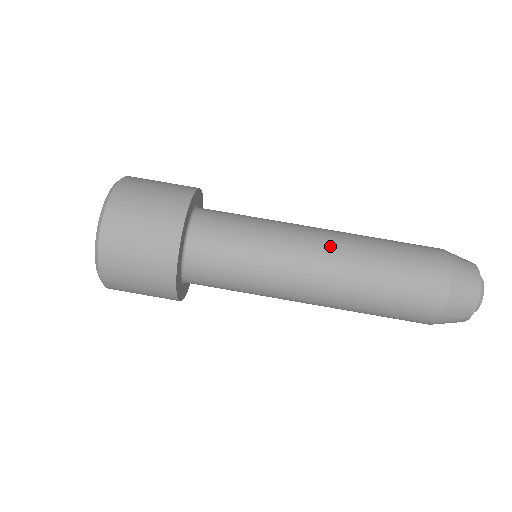
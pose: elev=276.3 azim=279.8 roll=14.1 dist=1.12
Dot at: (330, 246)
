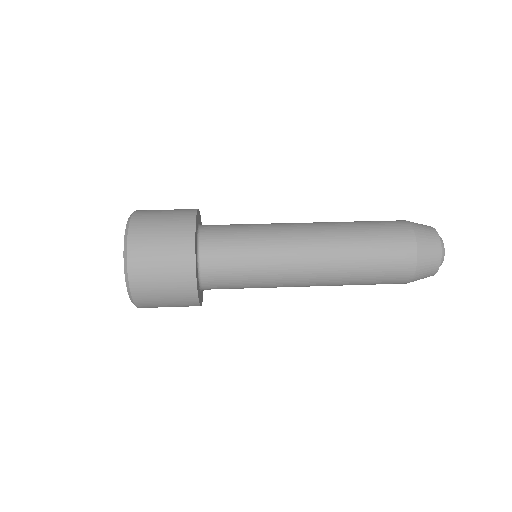
Dot at: (314, 226)
